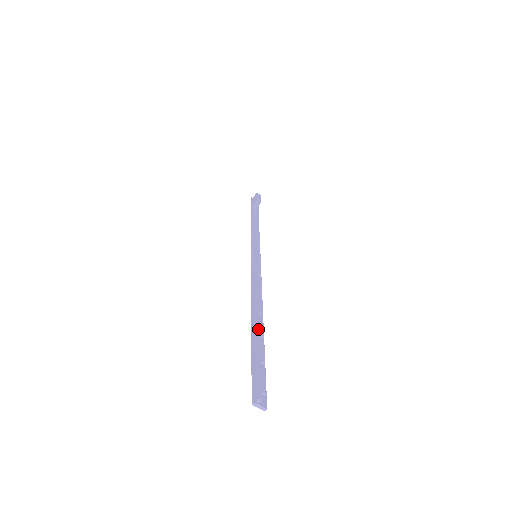
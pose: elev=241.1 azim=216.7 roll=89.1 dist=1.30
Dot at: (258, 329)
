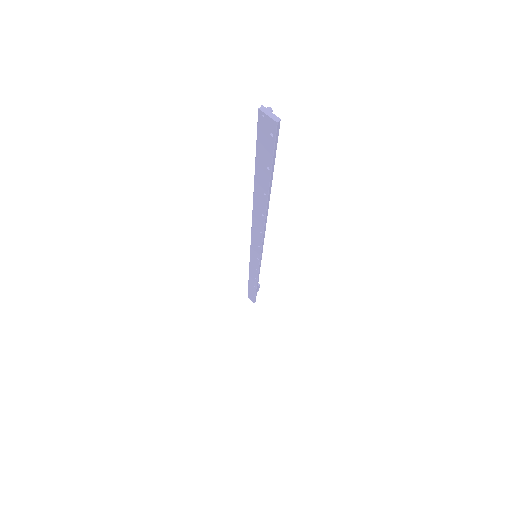
Dot at: (262, 192)
